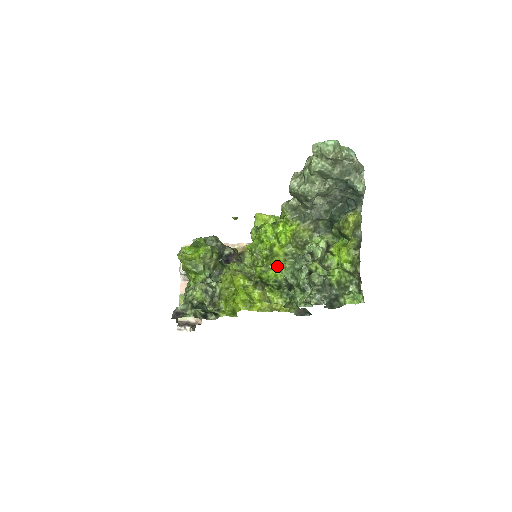
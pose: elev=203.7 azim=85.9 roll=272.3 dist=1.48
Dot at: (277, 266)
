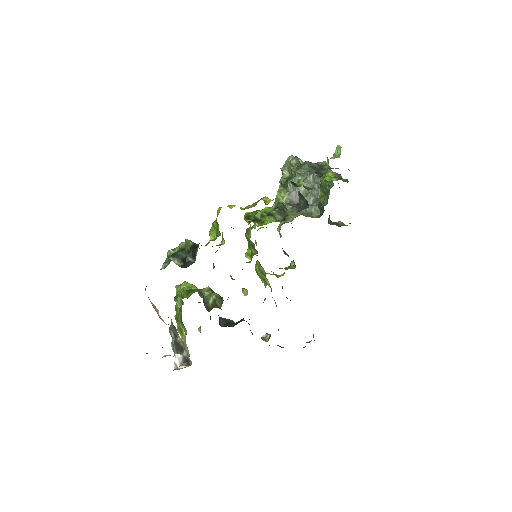
Dot at: occluded
